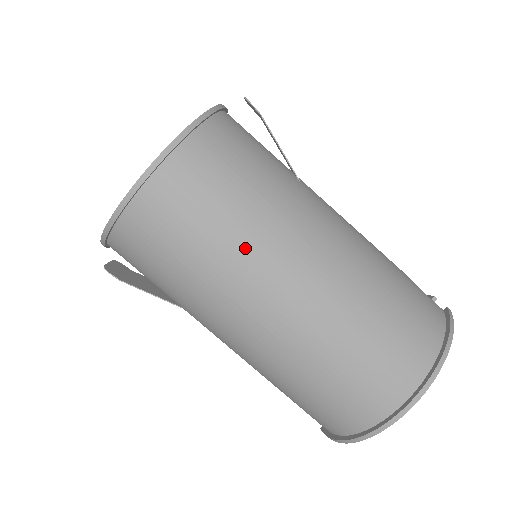
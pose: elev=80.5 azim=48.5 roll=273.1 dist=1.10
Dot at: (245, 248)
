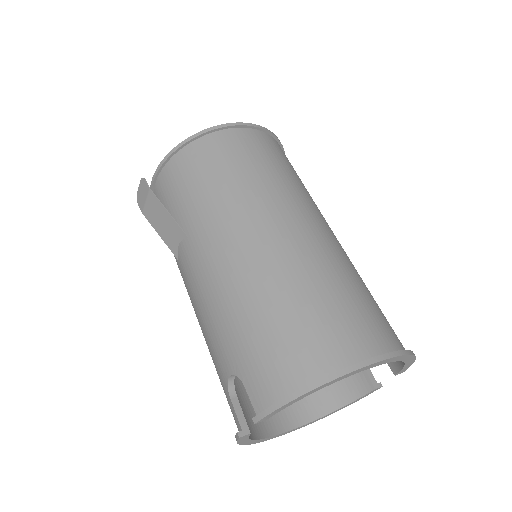
Dot at: (292, 189)
